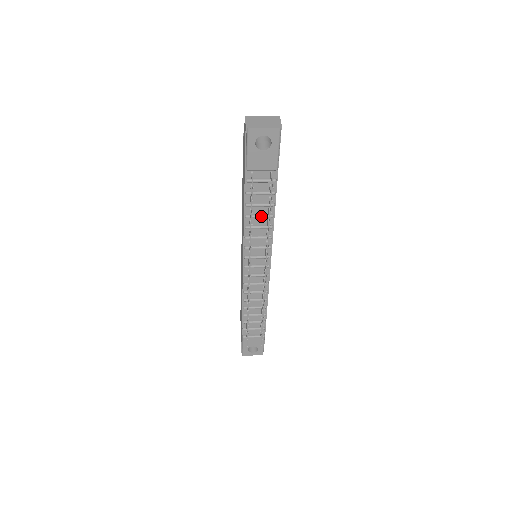
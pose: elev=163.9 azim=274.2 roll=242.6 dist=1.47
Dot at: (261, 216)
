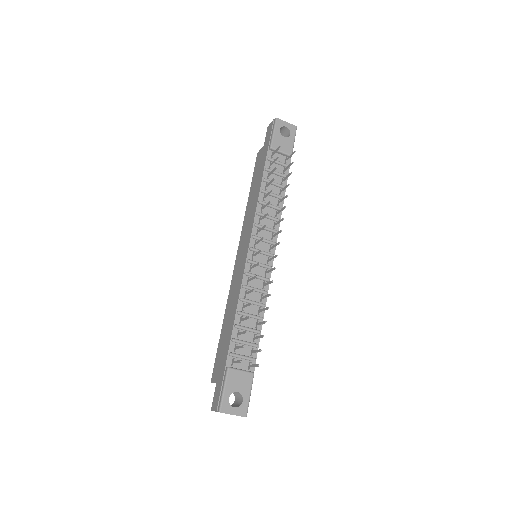
Dot at: (274, 194)
